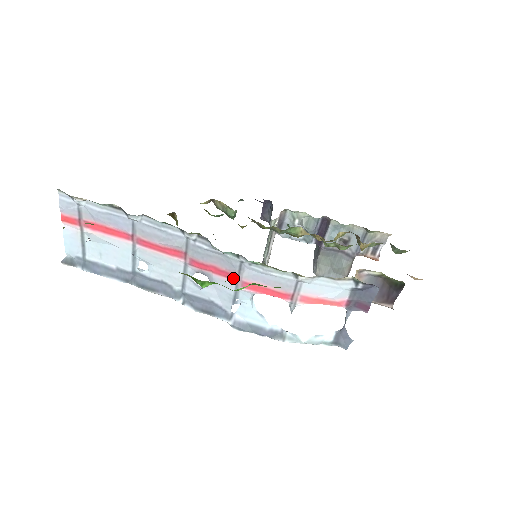
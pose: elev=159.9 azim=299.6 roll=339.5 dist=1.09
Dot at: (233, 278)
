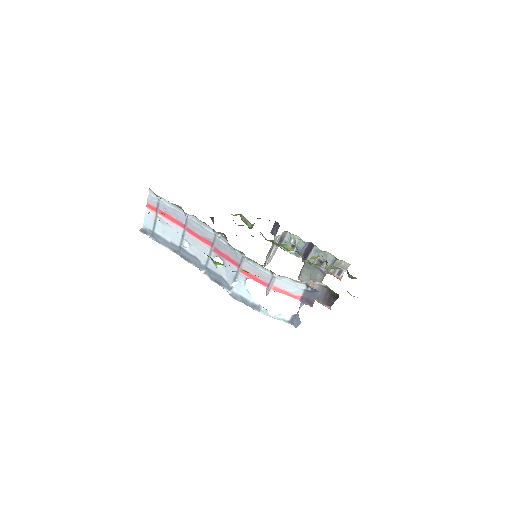
Dot at: (237, 265)
